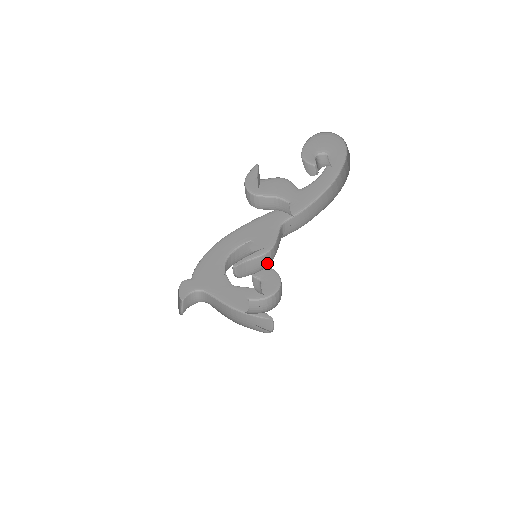
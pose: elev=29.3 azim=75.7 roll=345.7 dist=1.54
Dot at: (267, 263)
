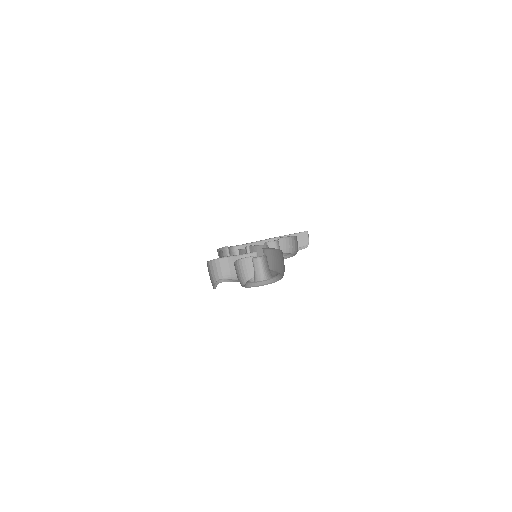
Dot at: occluded
